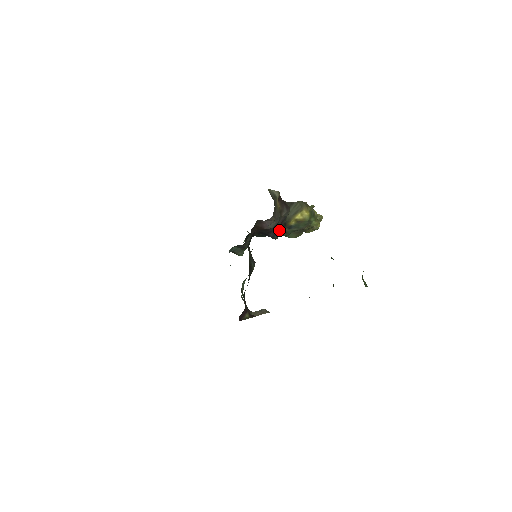
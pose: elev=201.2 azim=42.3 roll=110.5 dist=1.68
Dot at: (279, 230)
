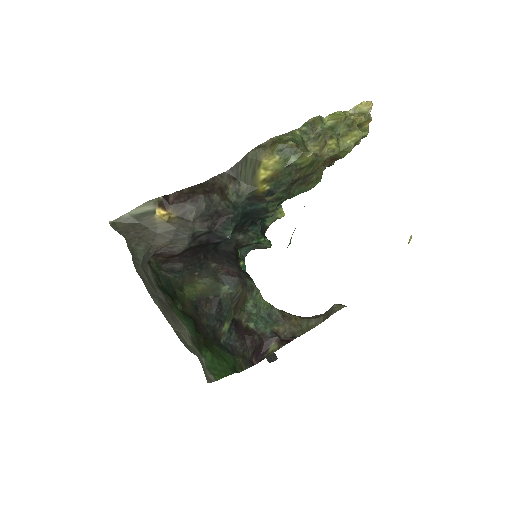
Dot at: (230, 224)
